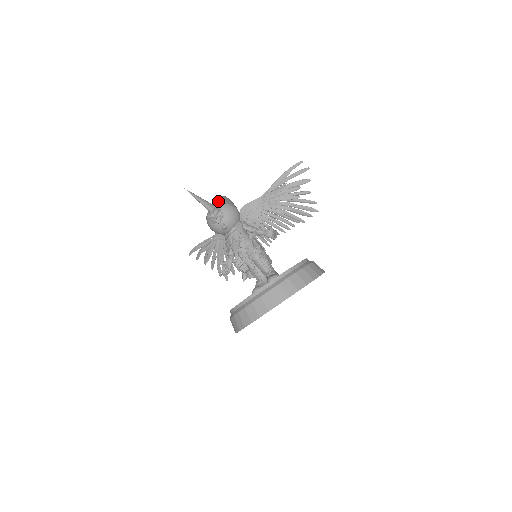
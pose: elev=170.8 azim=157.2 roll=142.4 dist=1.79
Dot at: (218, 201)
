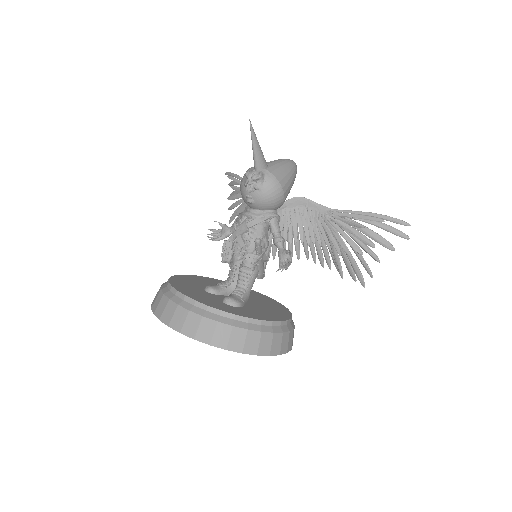
Dot at: (277, 167)
